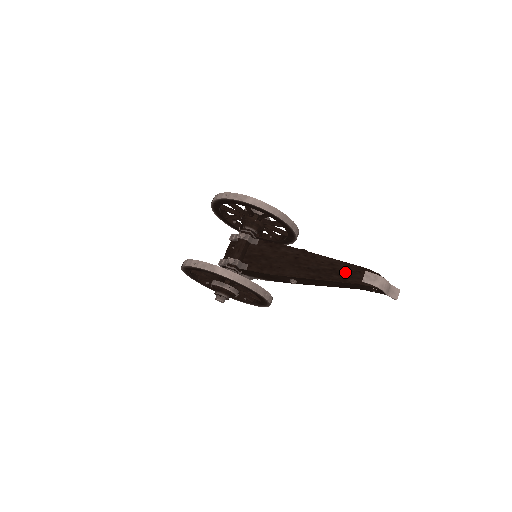
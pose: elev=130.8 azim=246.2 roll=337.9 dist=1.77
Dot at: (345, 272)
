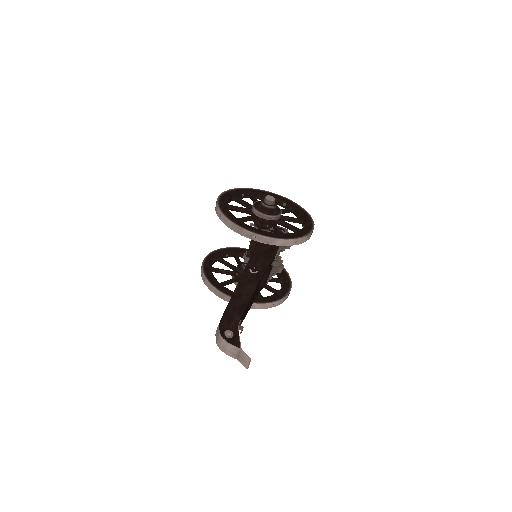
Dot at: occluded
